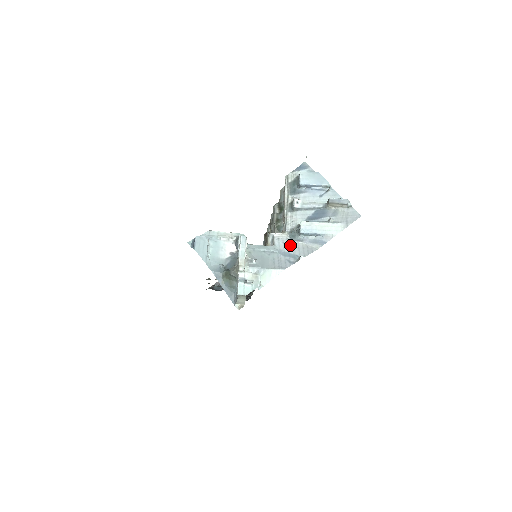
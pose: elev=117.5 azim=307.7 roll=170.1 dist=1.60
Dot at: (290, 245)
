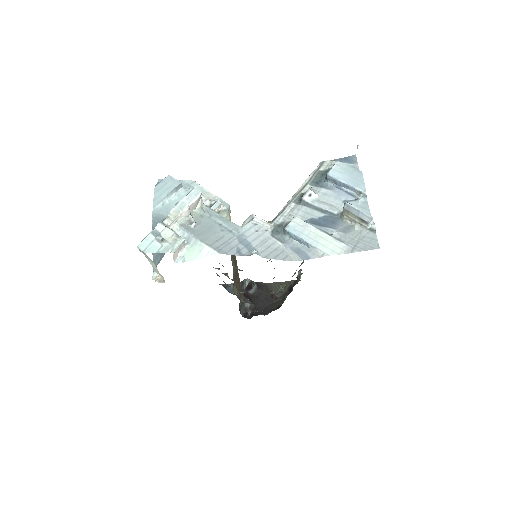
Dot at: (262, 237)
